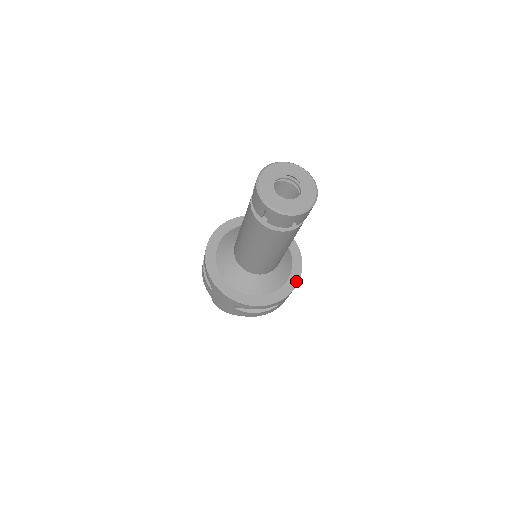
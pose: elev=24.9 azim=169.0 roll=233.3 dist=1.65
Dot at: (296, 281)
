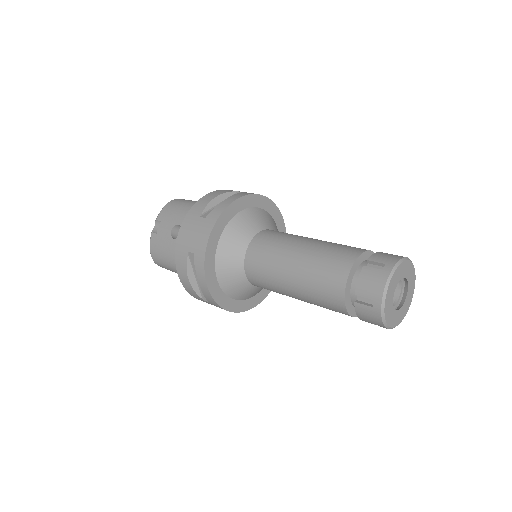
Dot at: occluded
